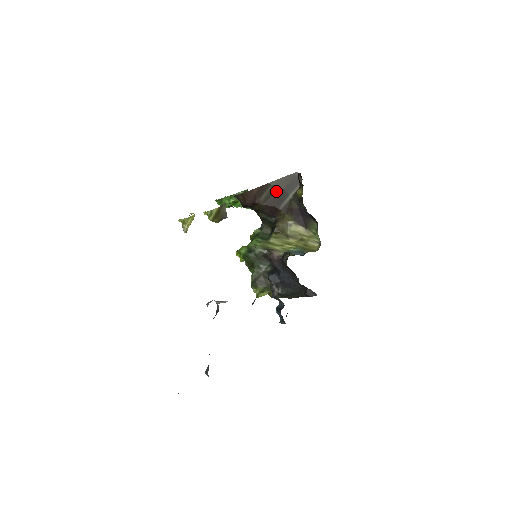
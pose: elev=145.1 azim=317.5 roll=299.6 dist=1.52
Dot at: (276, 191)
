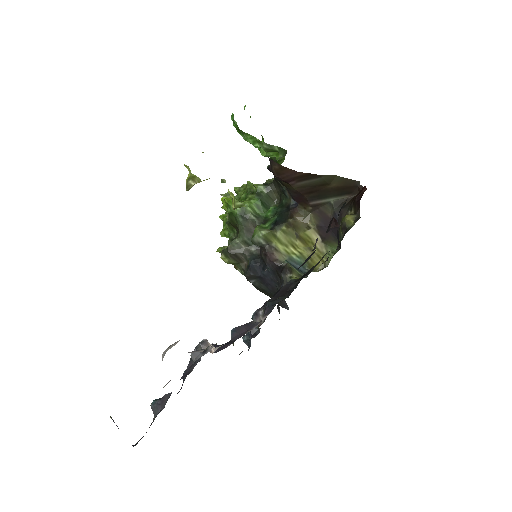
Dot at: (321, 185)
